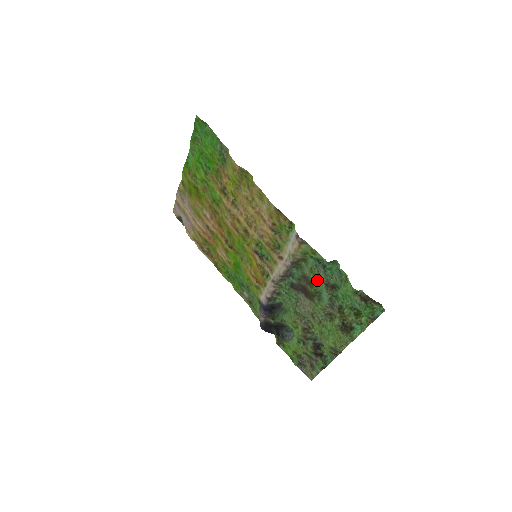
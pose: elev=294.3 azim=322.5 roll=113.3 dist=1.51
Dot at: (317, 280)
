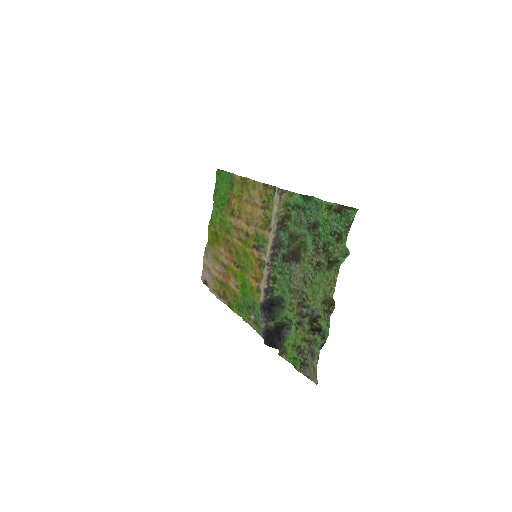
Dot at: (300, 228)
